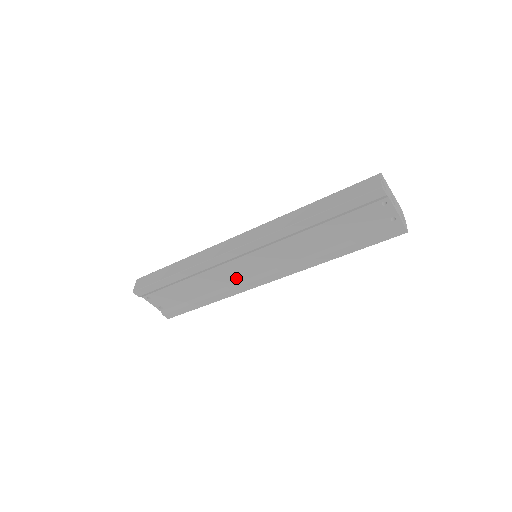
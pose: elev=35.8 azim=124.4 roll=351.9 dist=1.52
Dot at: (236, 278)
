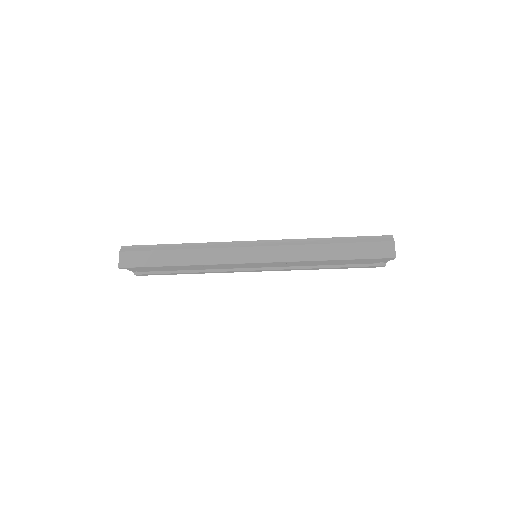
Dot at: (230, 267)
